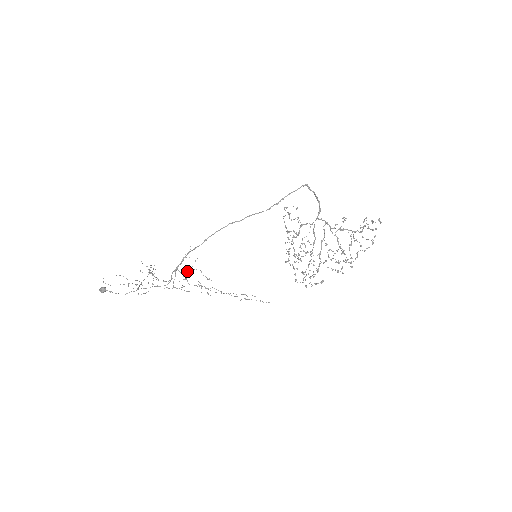
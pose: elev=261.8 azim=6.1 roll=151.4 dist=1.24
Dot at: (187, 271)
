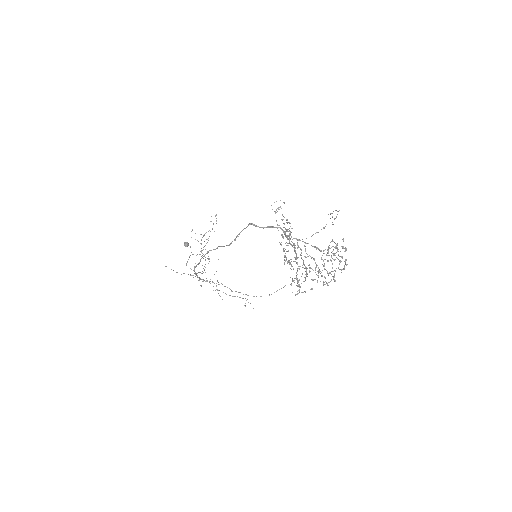
Dot at: (200, 279)
